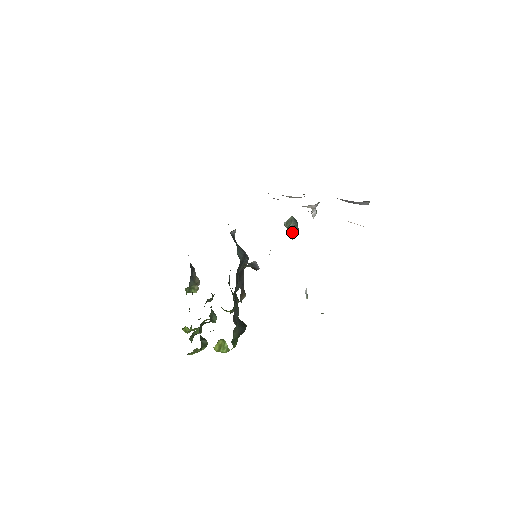
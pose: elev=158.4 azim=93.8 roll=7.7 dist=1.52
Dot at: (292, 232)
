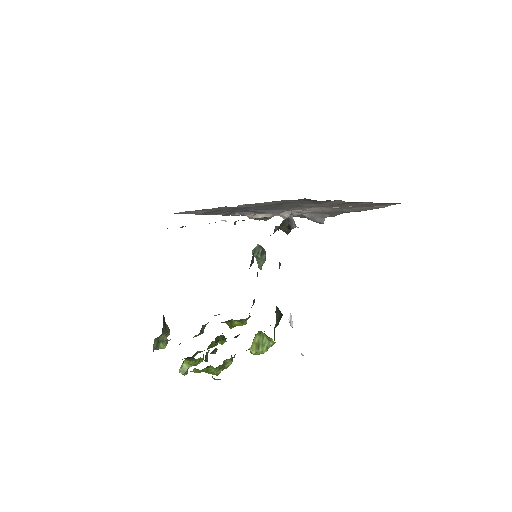
Dot at: (262, 259)
